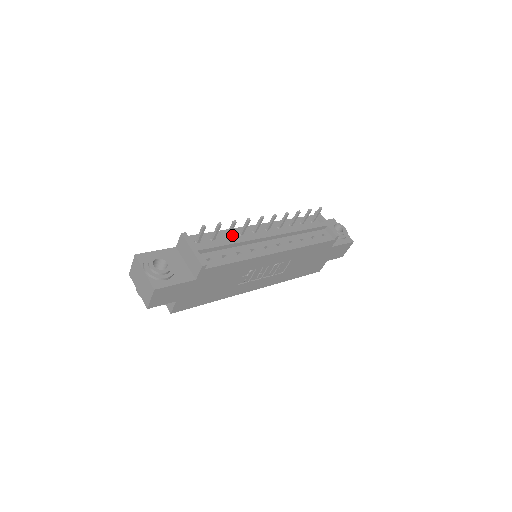
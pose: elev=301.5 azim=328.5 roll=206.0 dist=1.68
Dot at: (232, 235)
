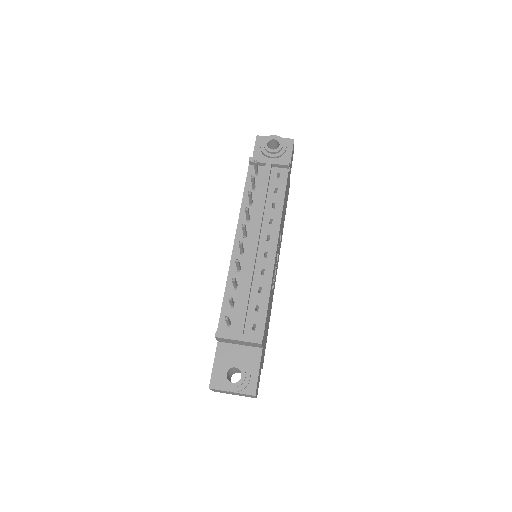
Dot at: (236, 280)
